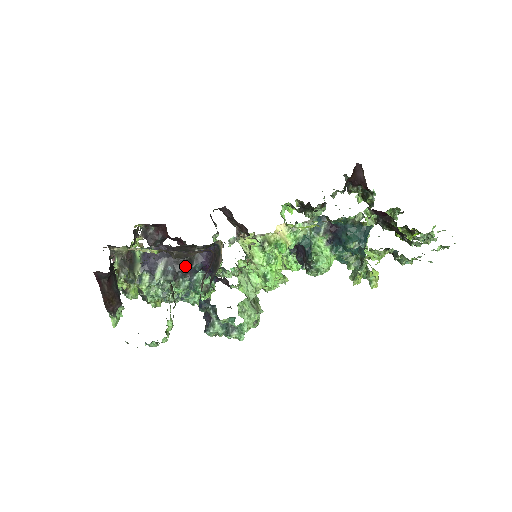
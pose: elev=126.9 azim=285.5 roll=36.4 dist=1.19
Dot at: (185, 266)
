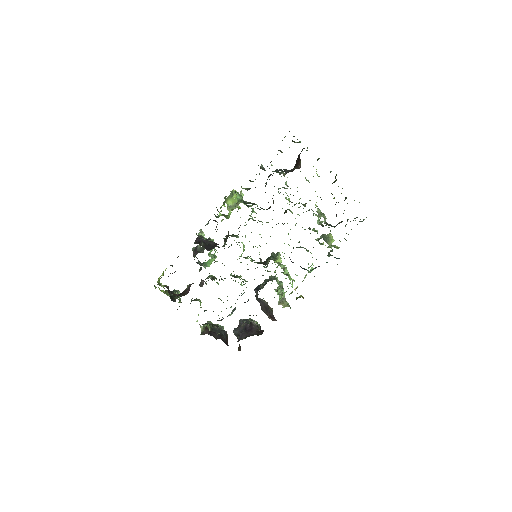
Dot at: occluded
